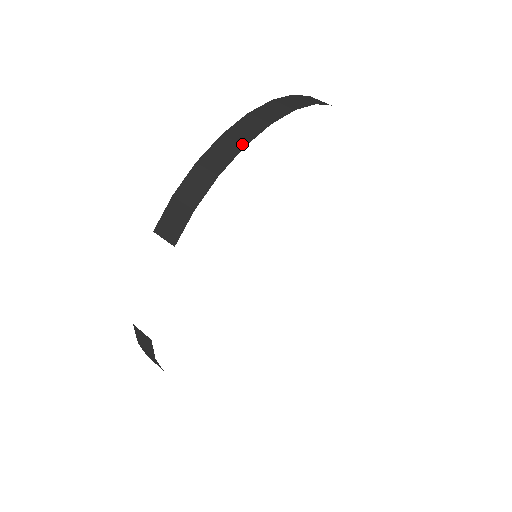
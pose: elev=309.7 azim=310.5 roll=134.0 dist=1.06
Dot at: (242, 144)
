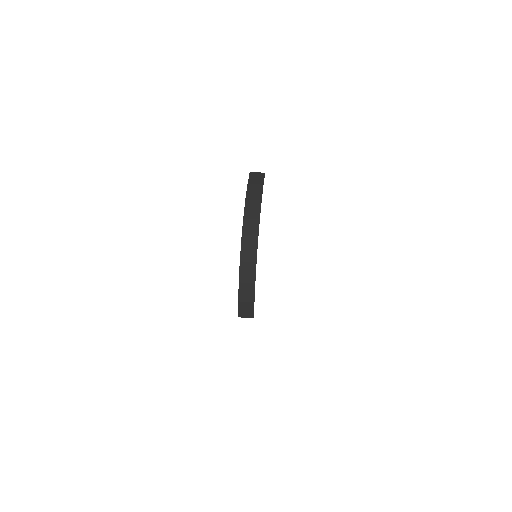
Dot at: (254, 262)
